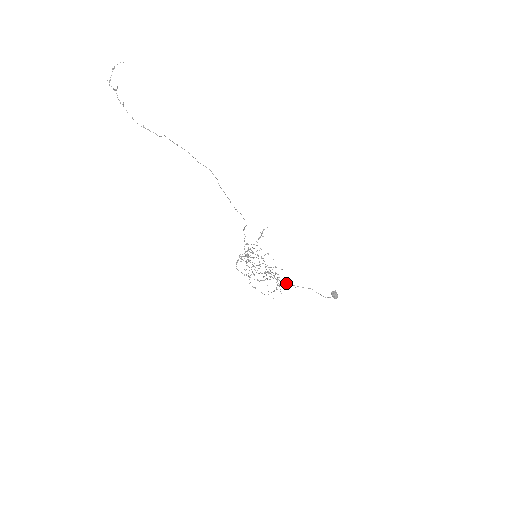
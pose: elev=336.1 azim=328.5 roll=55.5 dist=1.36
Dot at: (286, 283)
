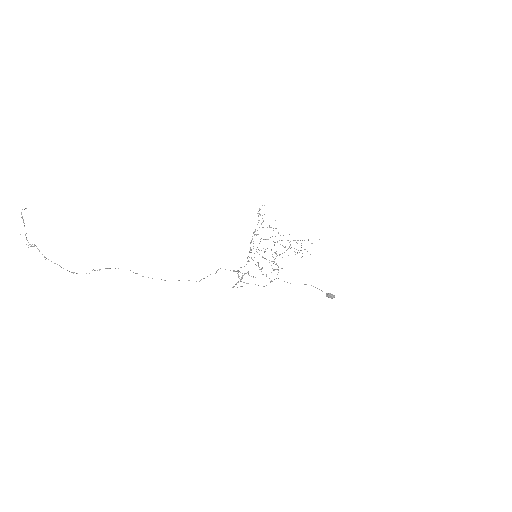
Dot at: occluded
